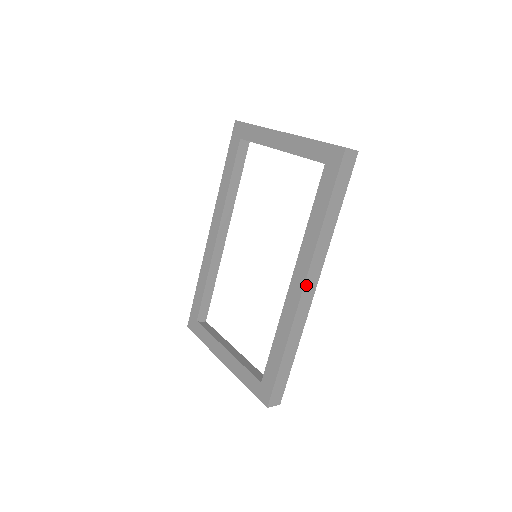
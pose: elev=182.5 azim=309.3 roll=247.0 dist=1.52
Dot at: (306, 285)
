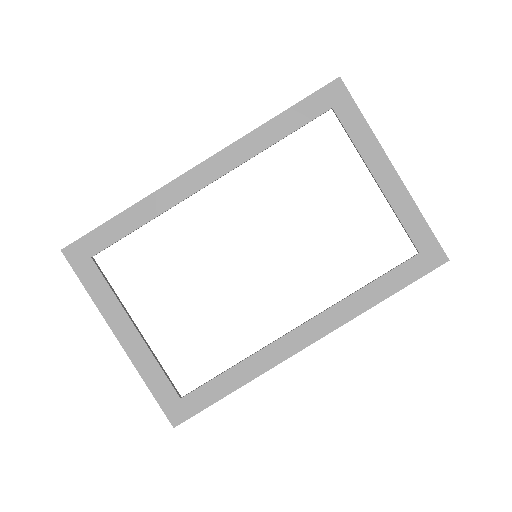
Dot at: (313, 342)
